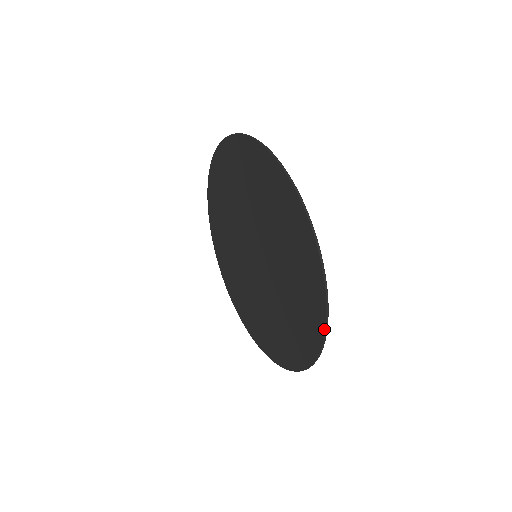
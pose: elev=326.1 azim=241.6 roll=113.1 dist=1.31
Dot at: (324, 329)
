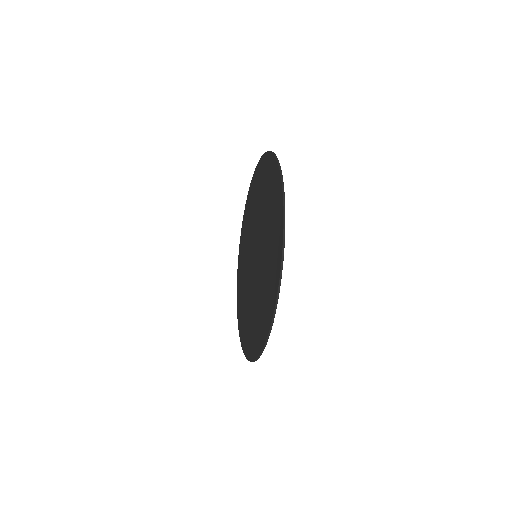
Dot at: (267, 153)
